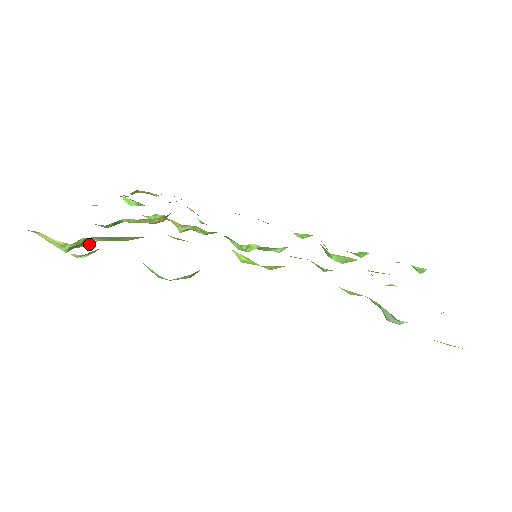
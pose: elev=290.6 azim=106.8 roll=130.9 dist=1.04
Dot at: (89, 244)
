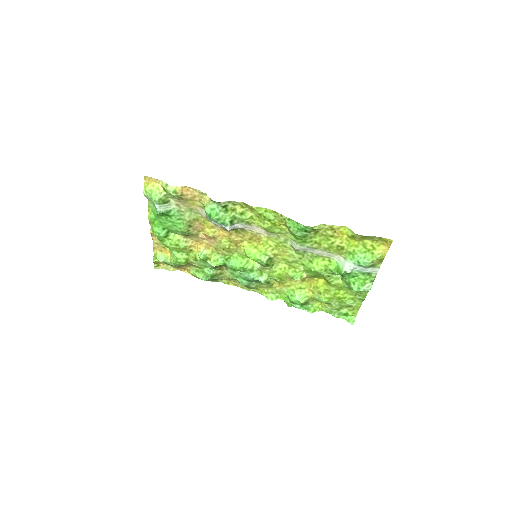
Dot at: (165, 211)
